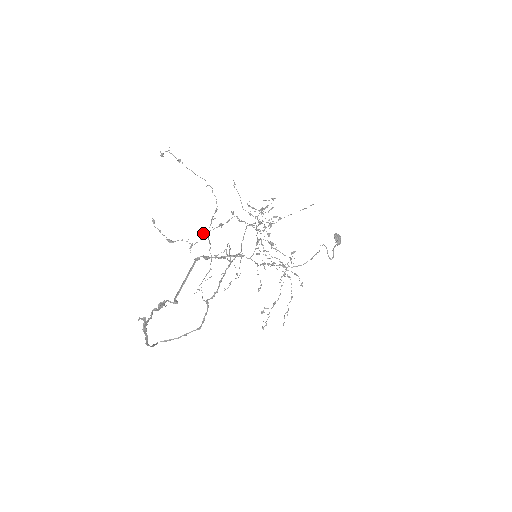
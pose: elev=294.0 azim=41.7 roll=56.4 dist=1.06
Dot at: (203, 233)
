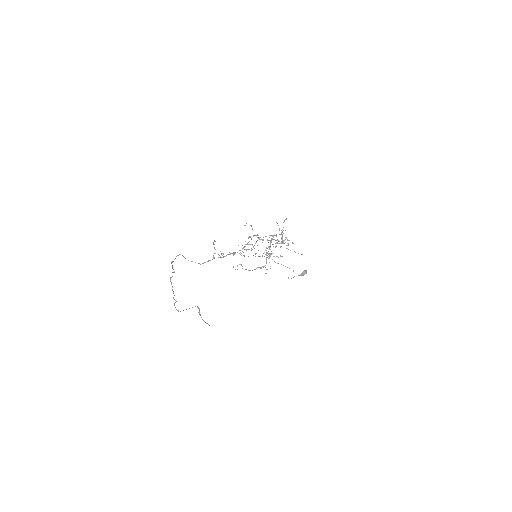
Dot at: occluded
